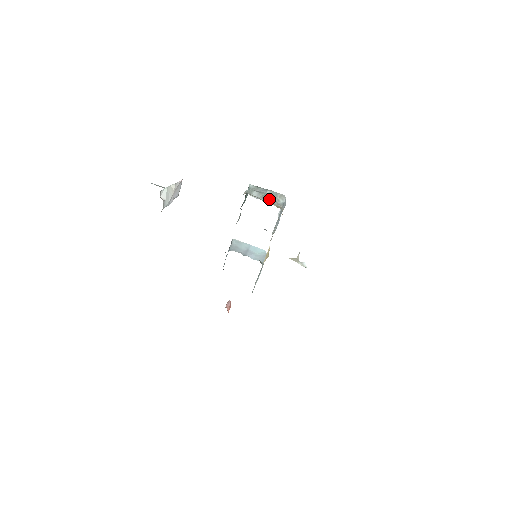
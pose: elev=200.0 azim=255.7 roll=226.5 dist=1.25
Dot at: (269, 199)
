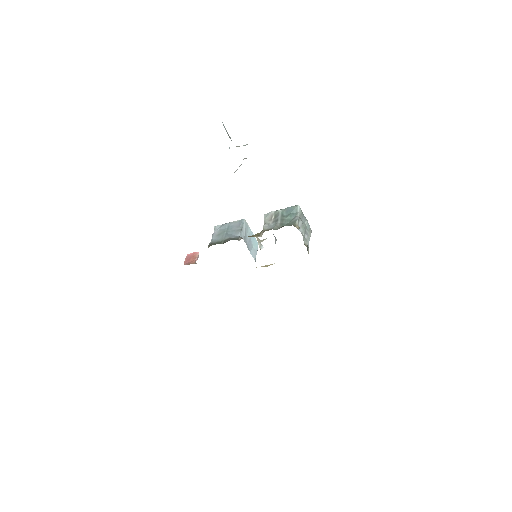
Dot at: (305, 235)
